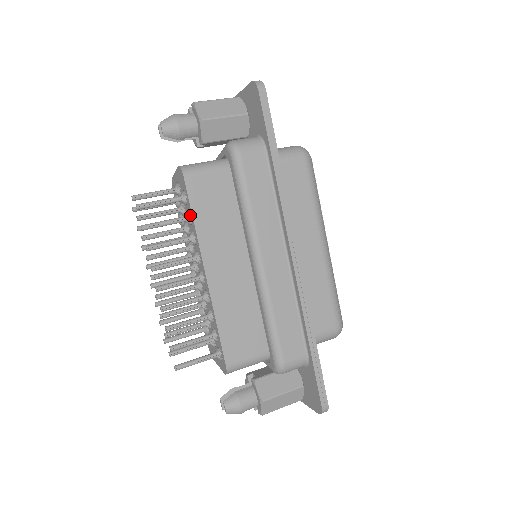
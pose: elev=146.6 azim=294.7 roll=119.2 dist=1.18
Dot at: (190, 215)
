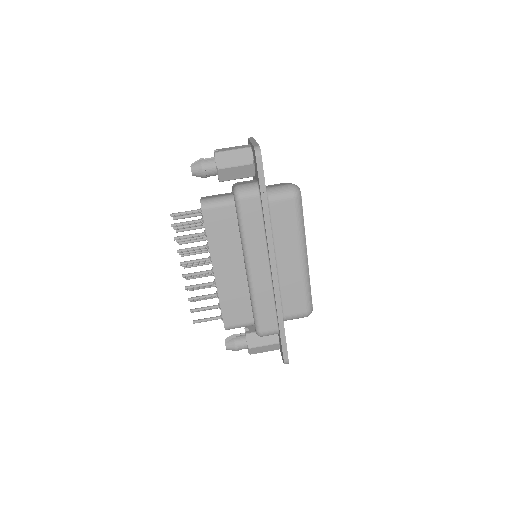
Dot at: (206, 233)
